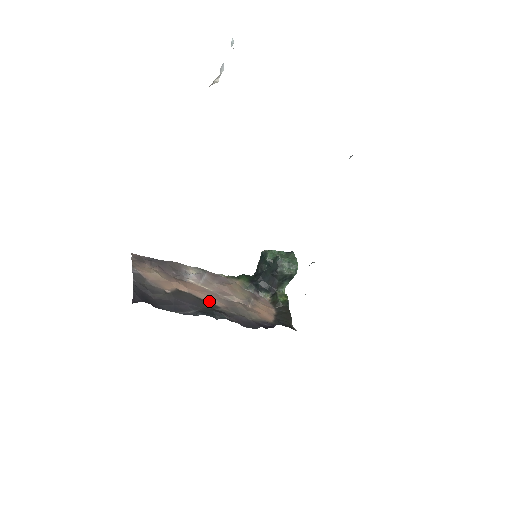
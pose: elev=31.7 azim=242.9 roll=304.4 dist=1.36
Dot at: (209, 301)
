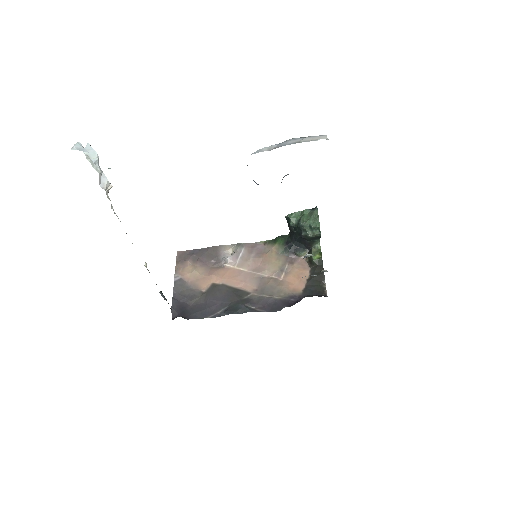
Dot at: (241, 287)
